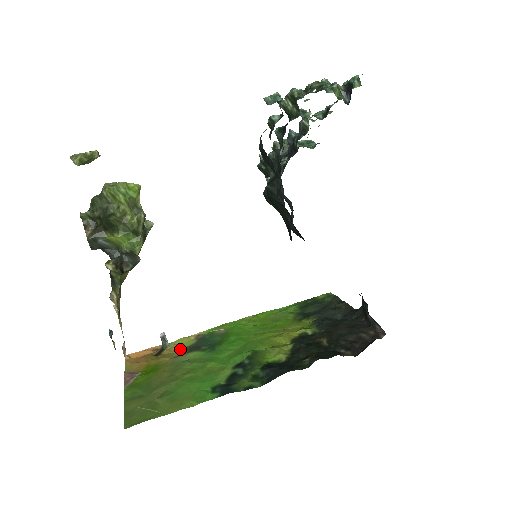
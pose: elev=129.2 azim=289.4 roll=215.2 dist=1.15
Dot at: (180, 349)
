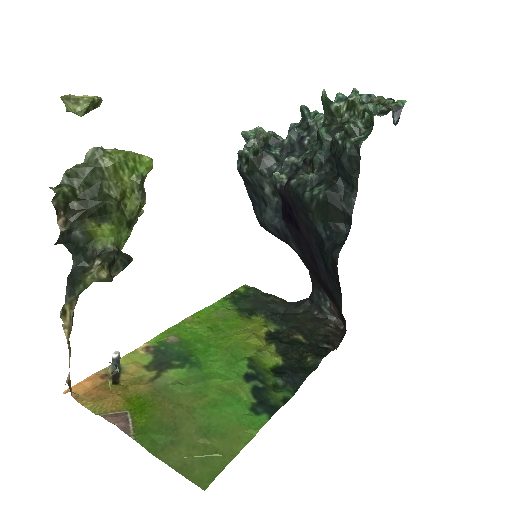
Dot at: (143, 369)
